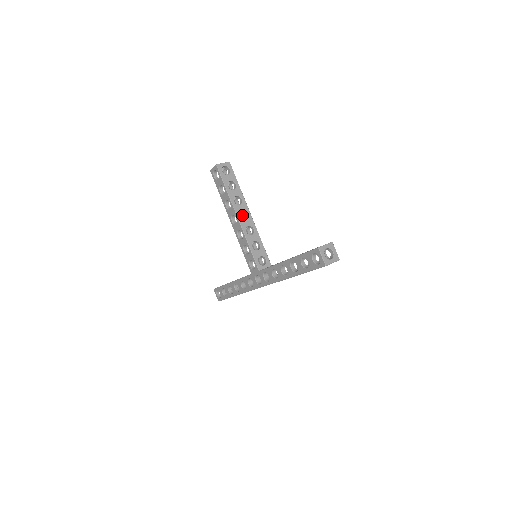
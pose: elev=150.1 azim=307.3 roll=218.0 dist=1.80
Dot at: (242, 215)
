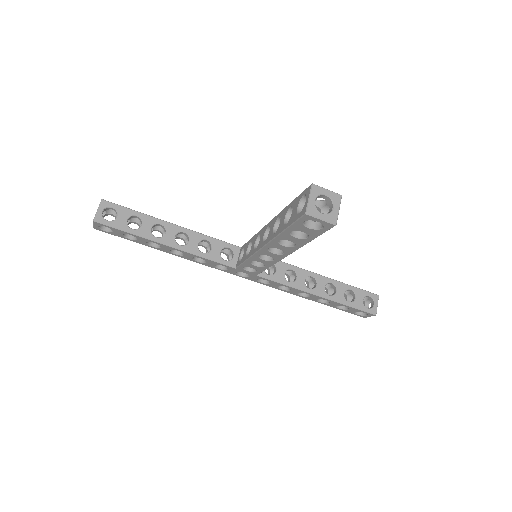
Dot at: occluded
